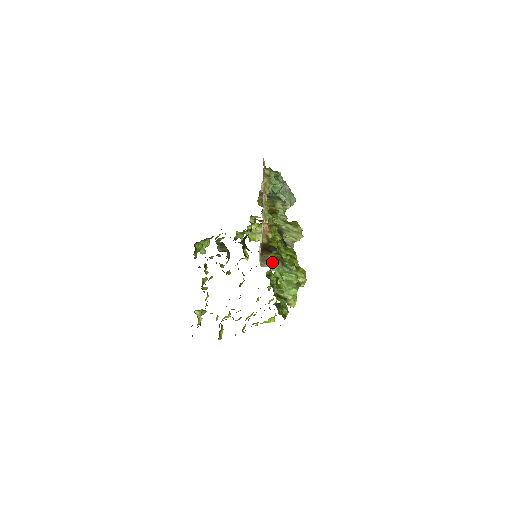
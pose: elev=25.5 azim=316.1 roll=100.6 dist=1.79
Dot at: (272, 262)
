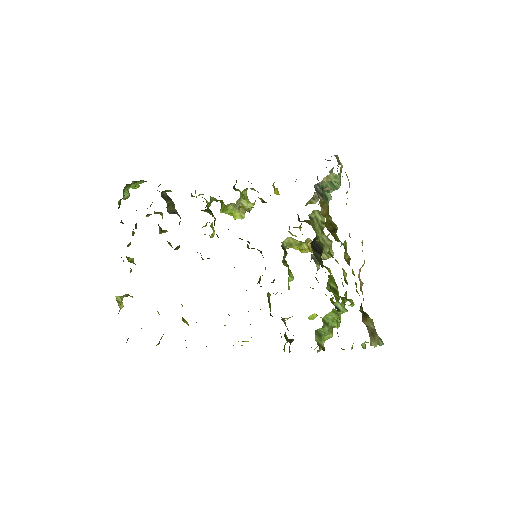
Dot at: (376, 336)
